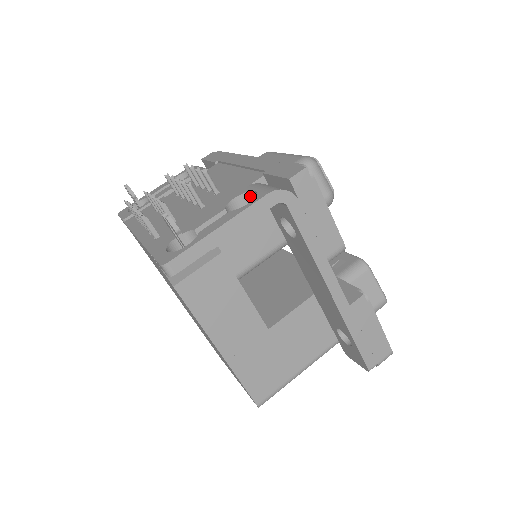
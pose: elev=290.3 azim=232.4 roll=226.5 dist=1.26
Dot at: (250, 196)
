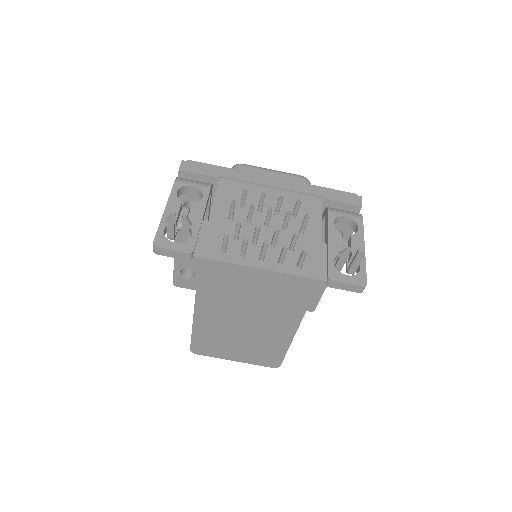
Dot at: (337, 219)
